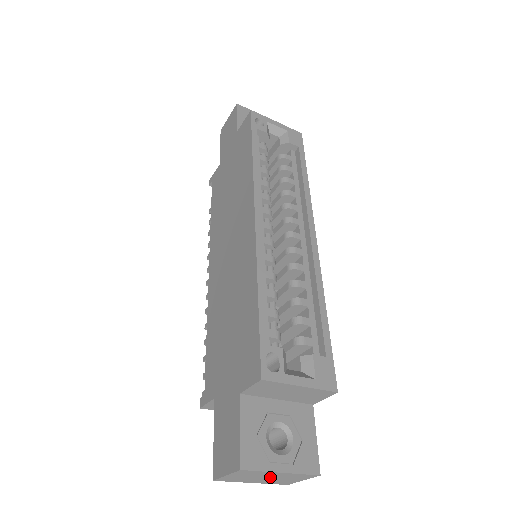
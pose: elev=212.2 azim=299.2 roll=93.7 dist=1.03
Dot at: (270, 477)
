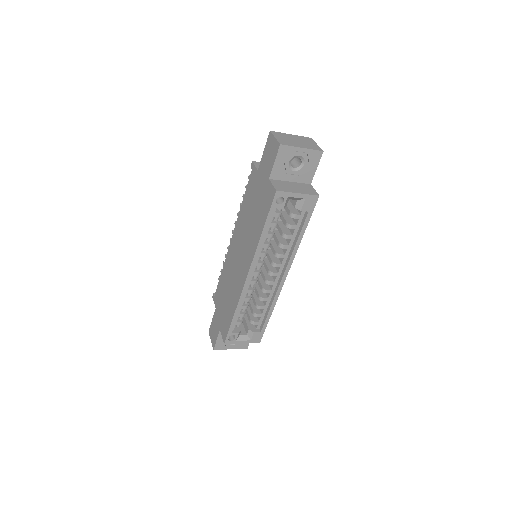
Dot at: occluded
